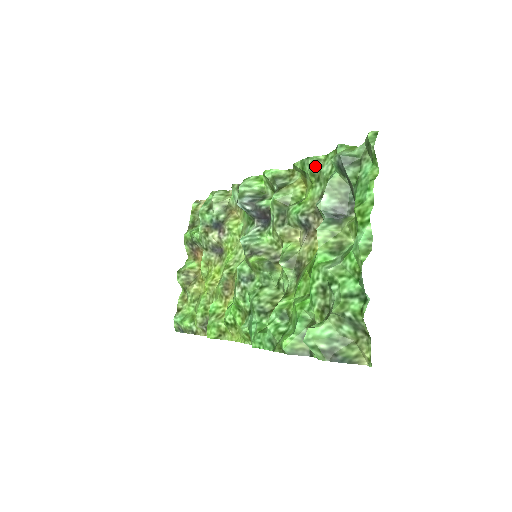
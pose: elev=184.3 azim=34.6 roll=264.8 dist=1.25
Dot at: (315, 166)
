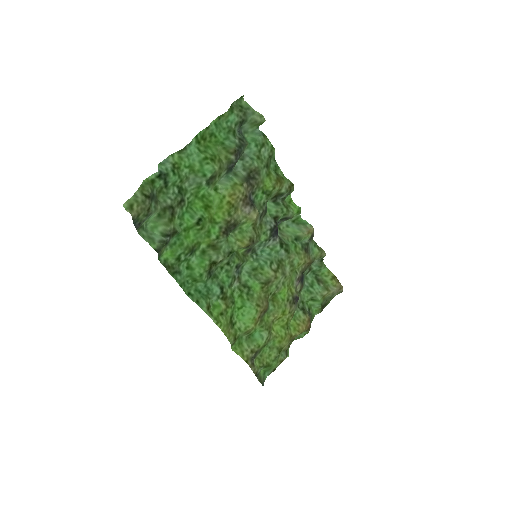
Dot at: (270, 160)
